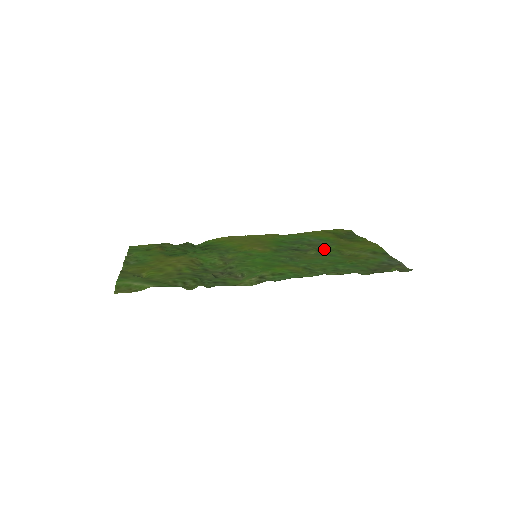
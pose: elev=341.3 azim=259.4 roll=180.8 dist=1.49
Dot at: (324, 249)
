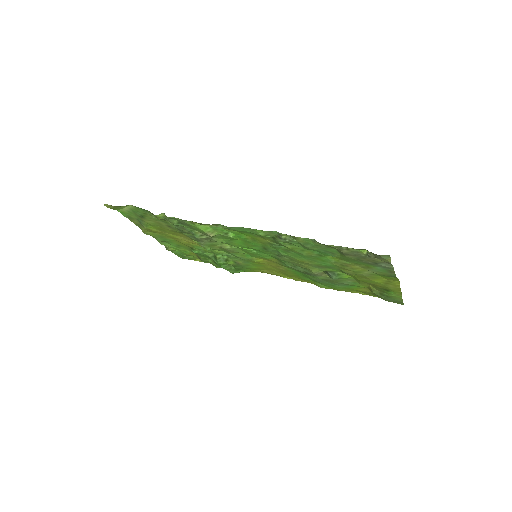
Dot at: (336, 278)
